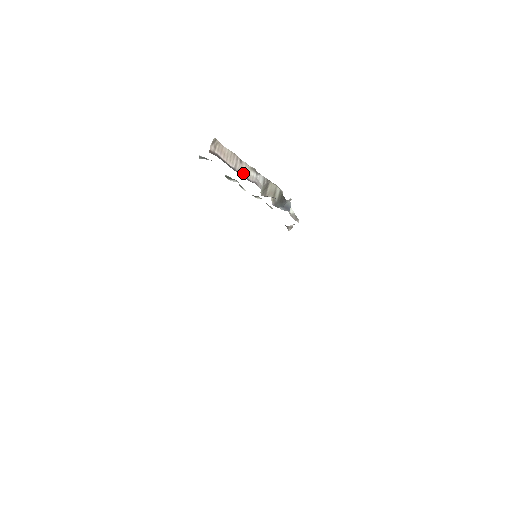
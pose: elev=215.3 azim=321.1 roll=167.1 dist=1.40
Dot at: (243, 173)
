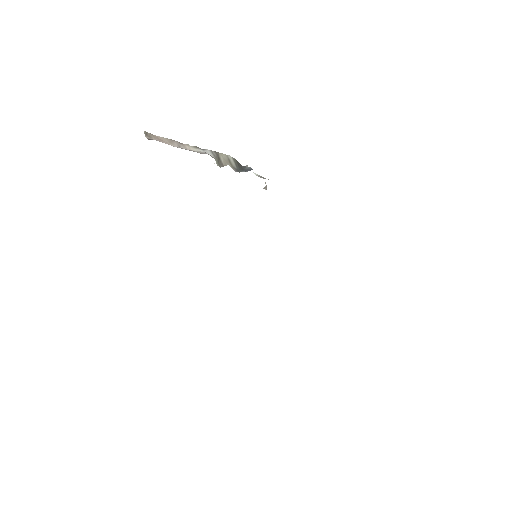
Dot at: (190, 150)
